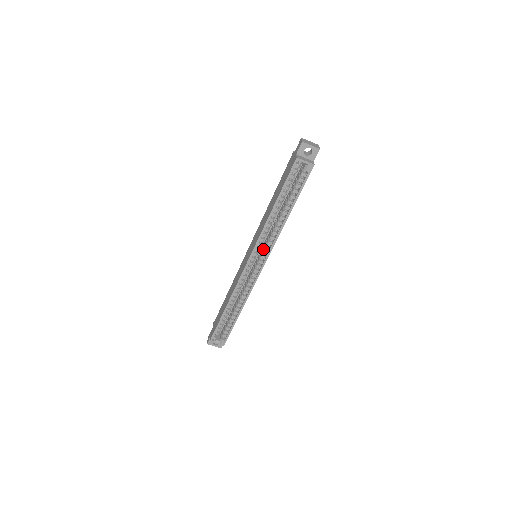
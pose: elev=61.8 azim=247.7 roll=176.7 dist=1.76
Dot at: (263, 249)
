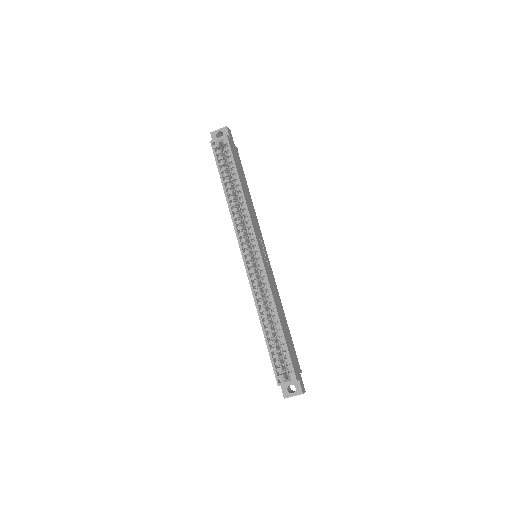
Dot at: occluded
